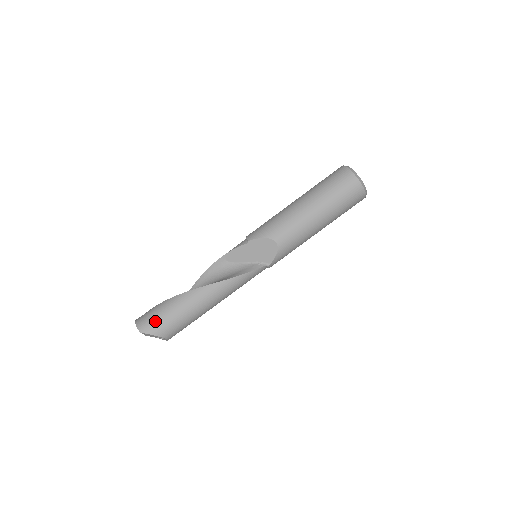
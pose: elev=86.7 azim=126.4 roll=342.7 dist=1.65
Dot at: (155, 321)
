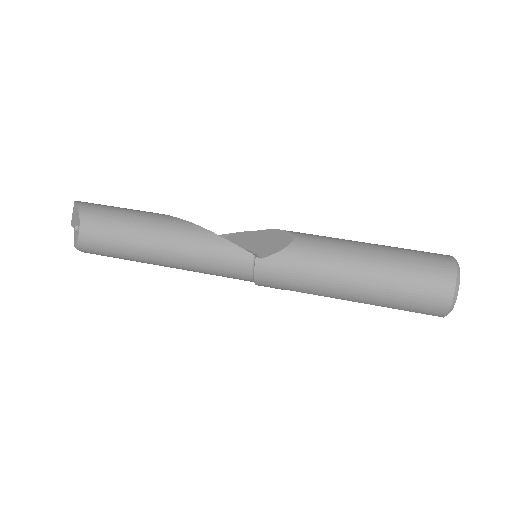
Dot at: (99, 205)
